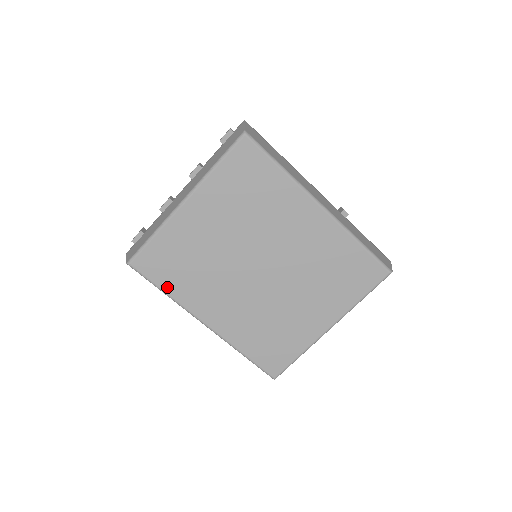
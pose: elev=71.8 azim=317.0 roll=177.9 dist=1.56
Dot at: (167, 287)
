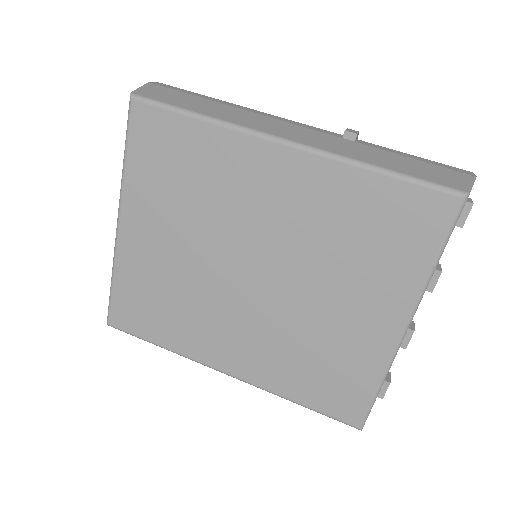
Dot at: (159, 339)
